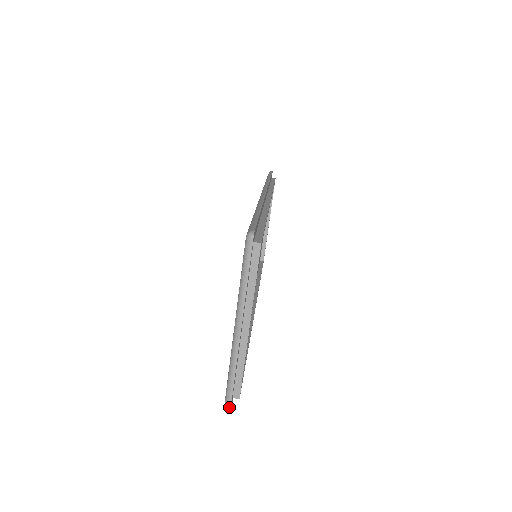
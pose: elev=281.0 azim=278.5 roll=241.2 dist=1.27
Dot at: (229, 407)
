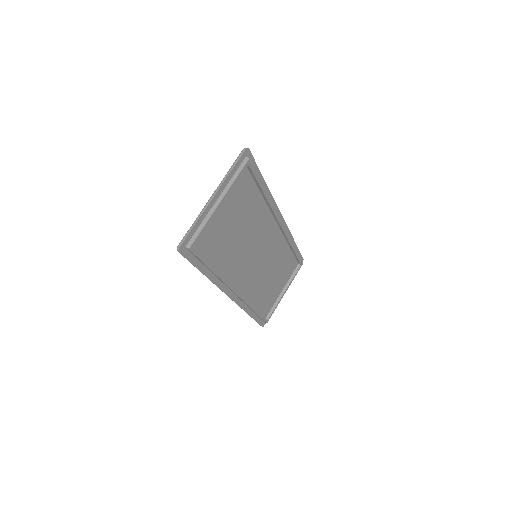
Dot at: (180, 245)
